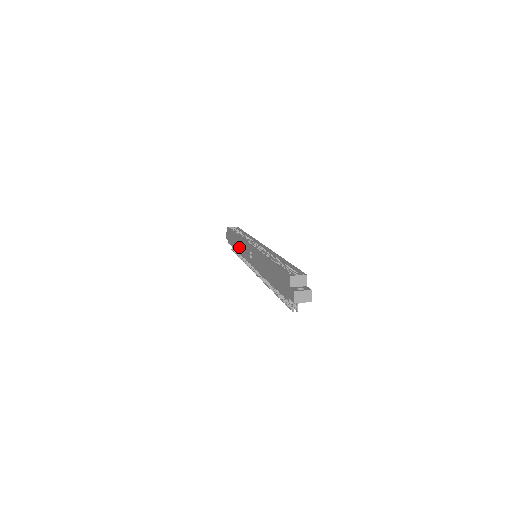
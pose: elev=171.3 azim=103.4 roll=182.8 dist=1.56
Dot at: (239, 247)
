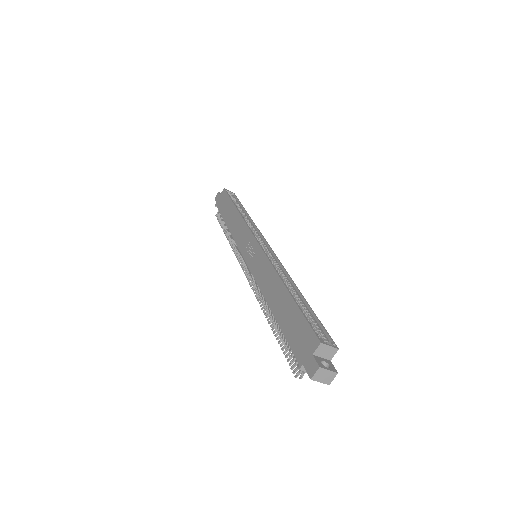
Dot at: (235, 227)
